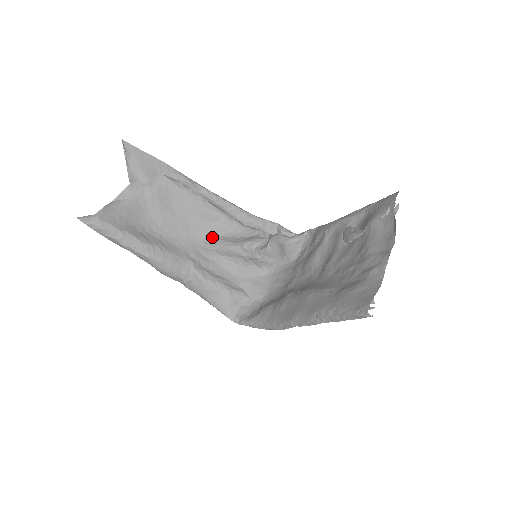
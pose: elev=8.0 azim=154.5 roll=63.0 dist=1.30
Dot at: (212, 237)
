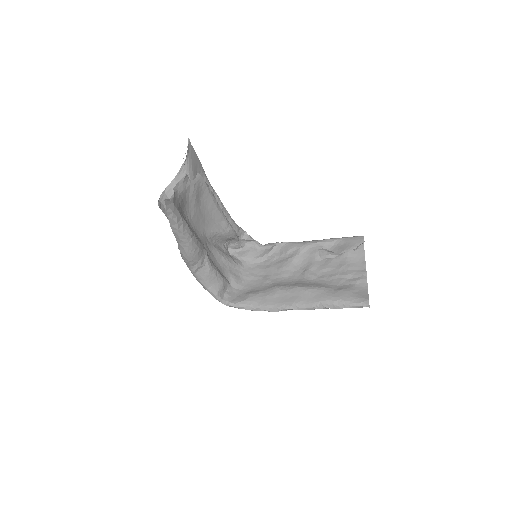
Dot at: (215, 234)
